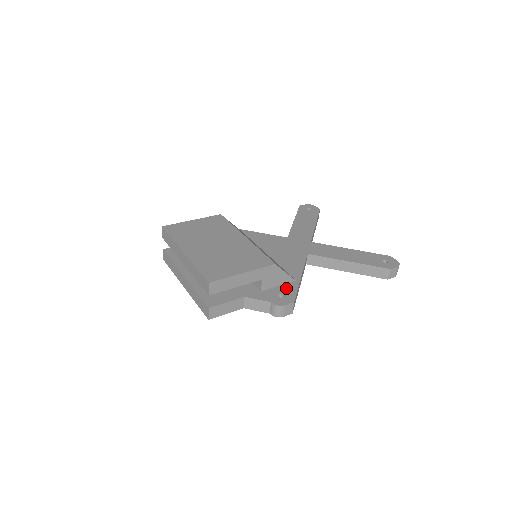
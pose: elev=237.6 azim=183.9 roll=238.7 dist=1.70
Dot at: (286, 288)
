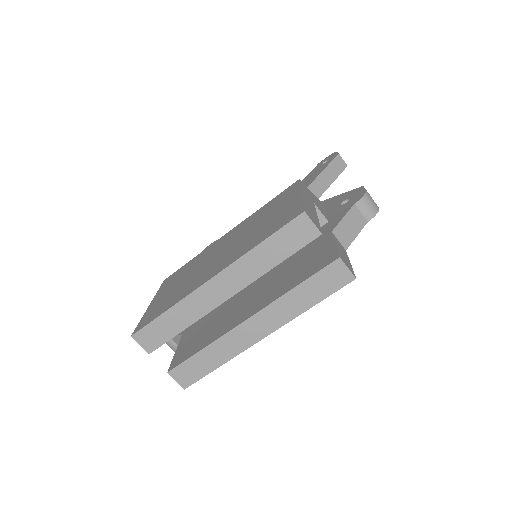
Dot at: (333, 204)
